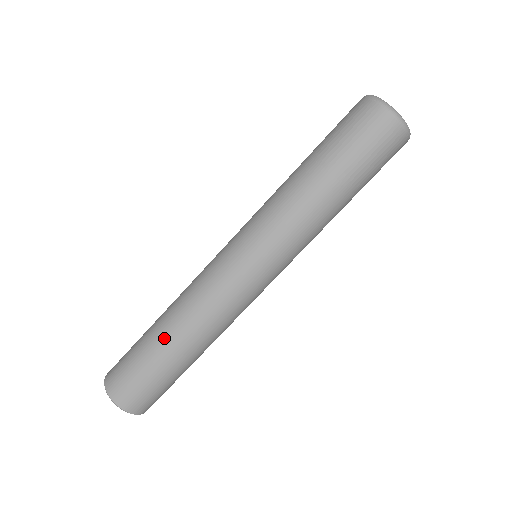
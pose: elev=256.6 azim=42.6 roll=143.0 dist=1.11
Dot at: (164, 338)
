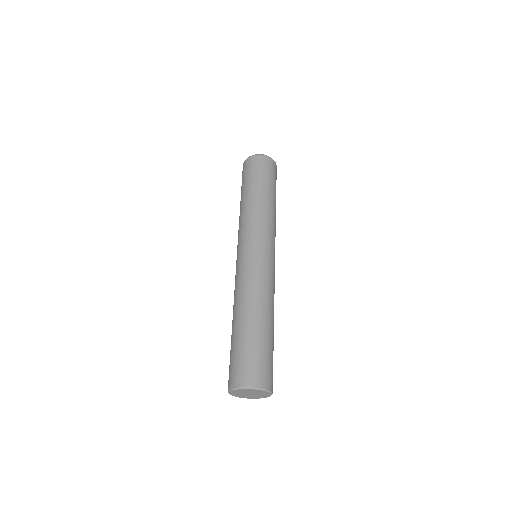
Dot at: (244, 322)
